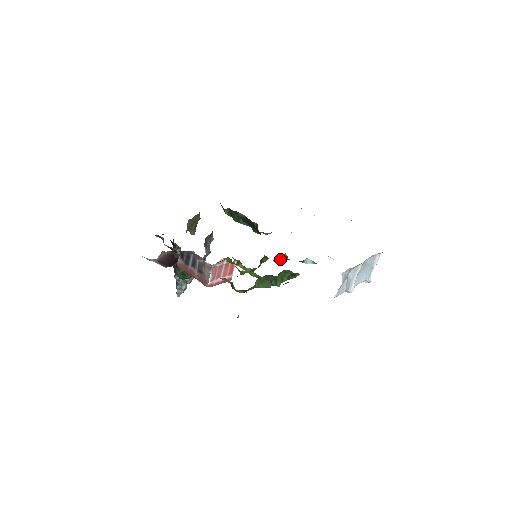
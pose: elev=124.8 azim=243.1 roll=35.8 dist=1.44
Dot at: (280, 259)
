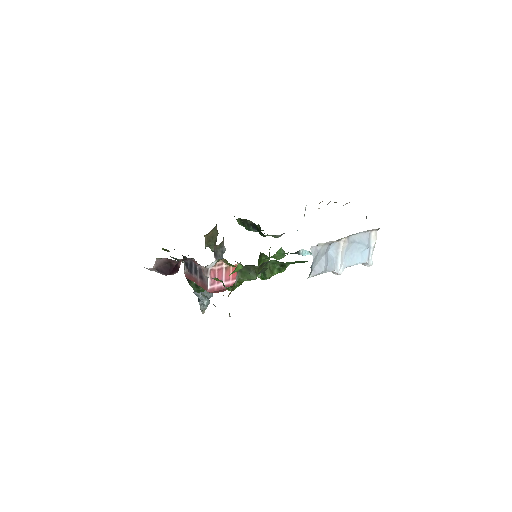
Dot at: (278, 255)
